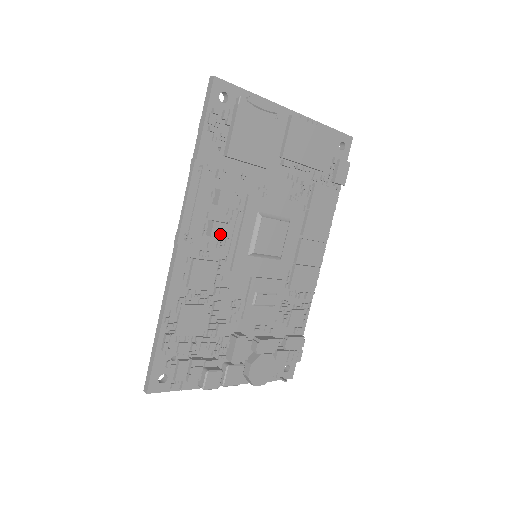
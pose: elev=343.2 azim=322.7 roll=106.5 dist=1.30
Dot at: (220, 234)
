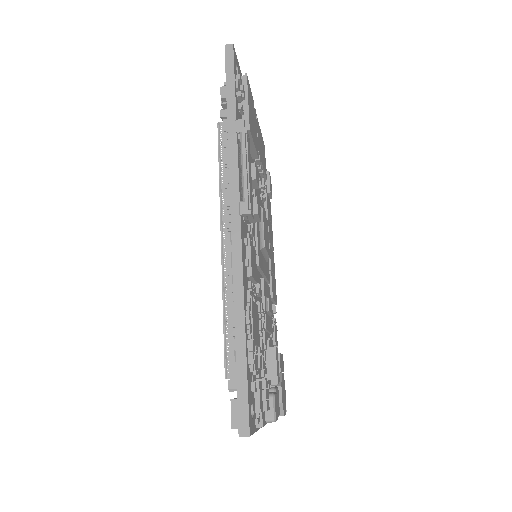
Dot at: (259, 214)
